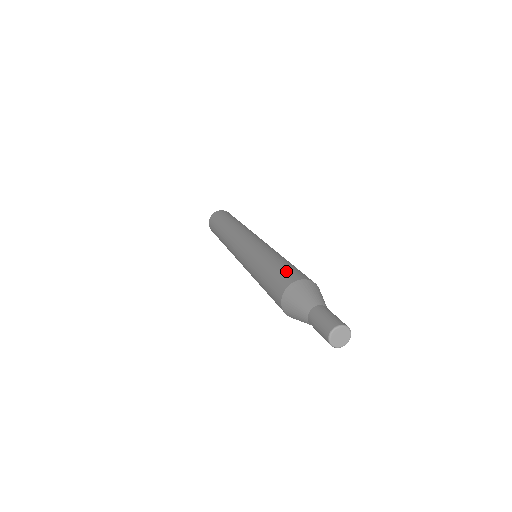
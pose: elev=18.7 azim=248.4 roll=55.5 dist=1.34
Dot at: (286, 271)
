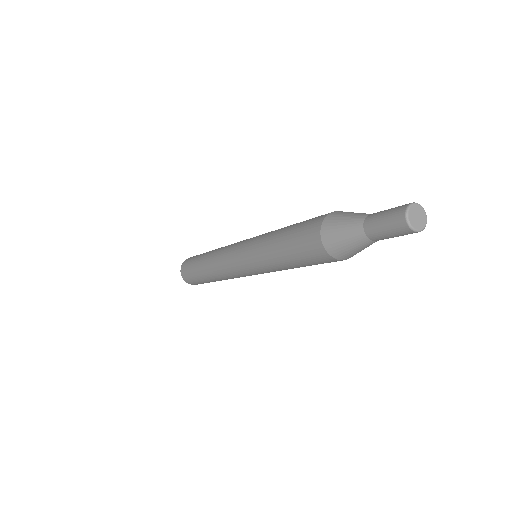
Dot at: (313, 218)
